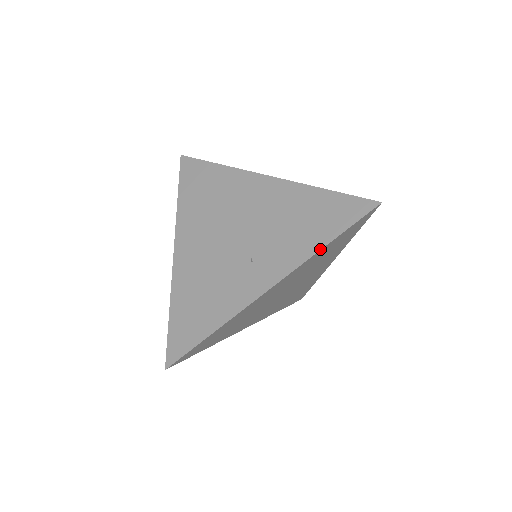
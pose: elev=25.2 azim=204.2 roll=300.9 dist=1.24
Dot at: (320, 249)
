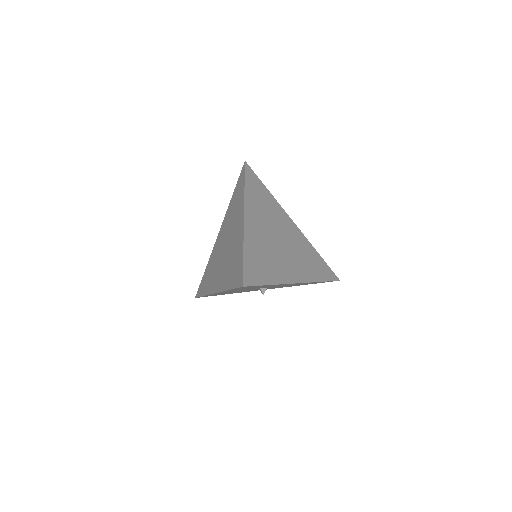
Dot at: (244, 189)
